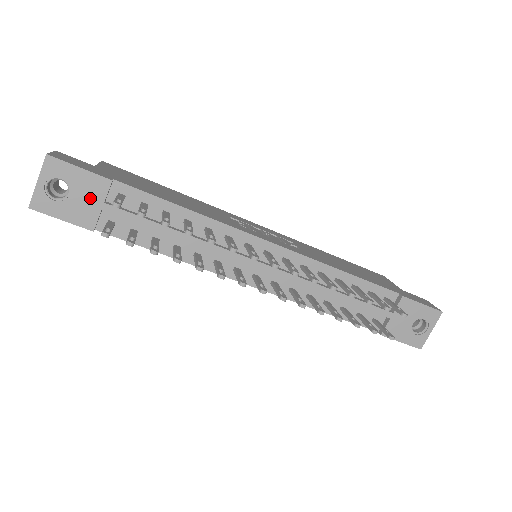
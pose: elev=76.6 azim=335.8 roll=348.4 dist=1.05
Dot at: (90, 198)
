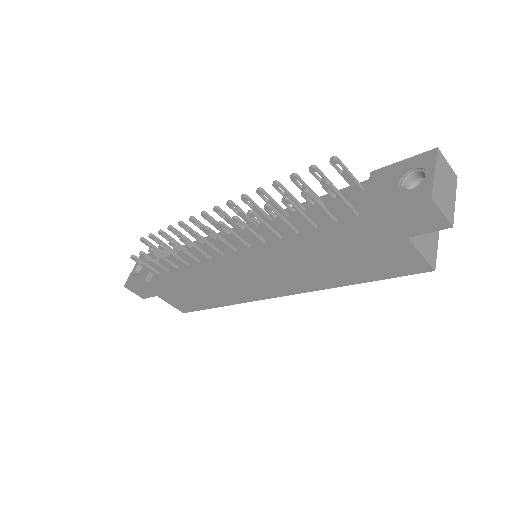
Dot at: (149, 264)
